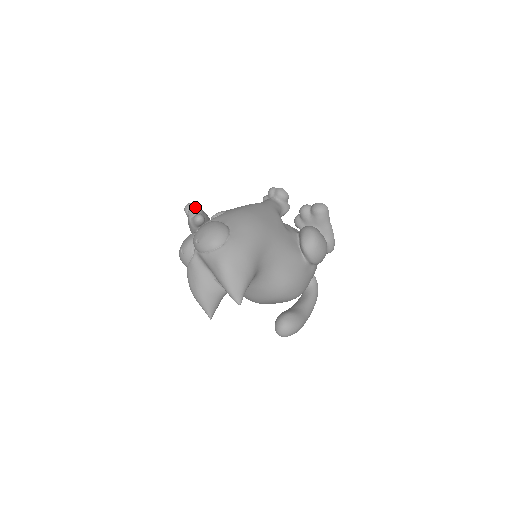
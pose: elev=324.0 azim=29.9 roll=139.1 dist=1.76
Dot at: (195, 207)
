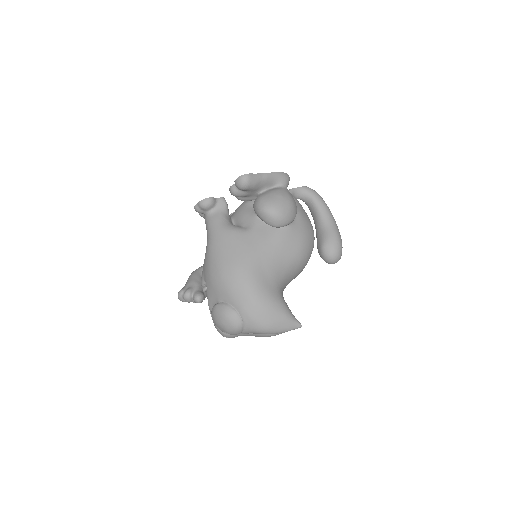
Dot at: (185, 297)
